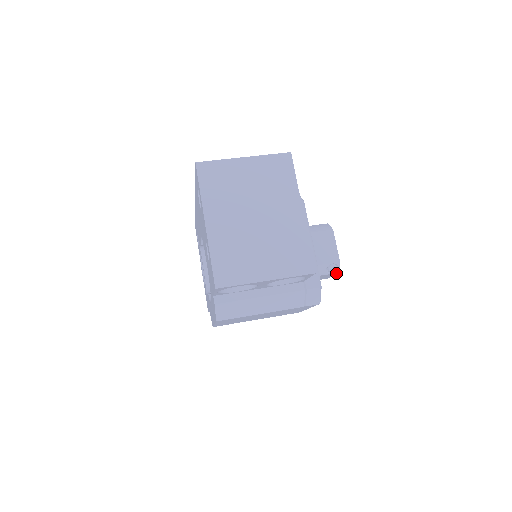
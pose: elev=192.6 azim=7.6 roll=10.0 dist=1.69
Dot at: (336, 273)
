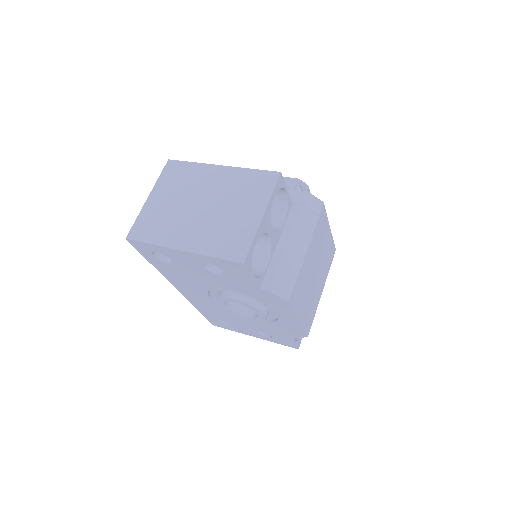
Dot at: (308, 189)
